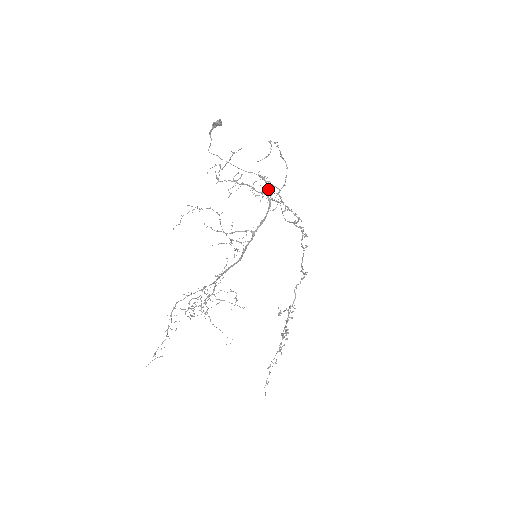
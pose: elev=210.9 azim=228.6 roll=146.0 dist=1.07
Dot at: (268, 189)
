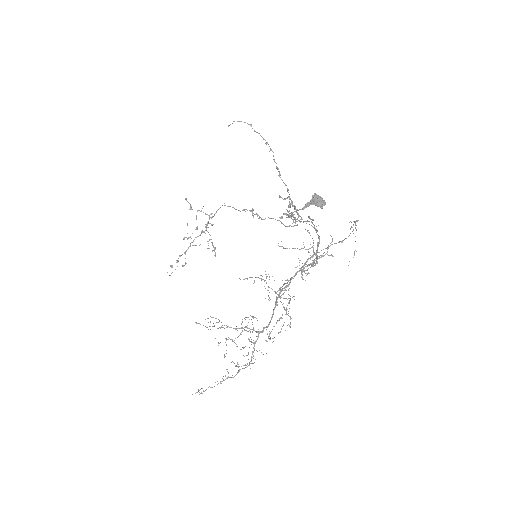
Dot at: occluded
